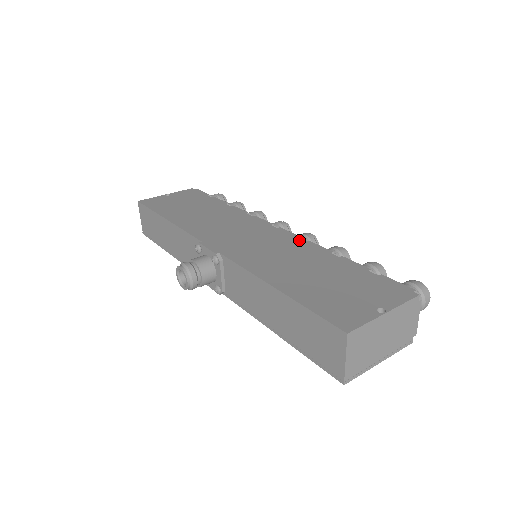
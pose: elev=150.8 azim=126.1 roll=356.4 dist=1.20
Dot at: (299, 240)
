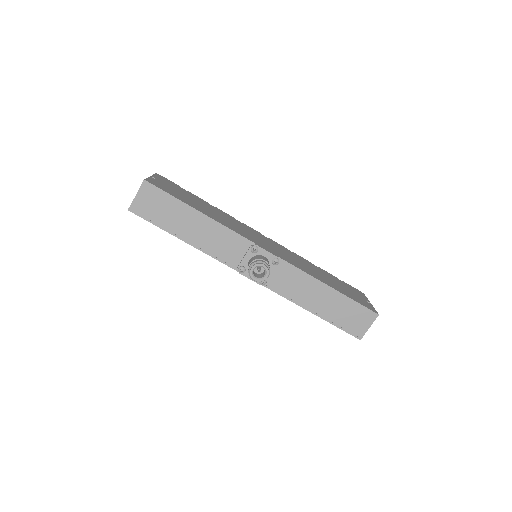
Dot at: occluded
